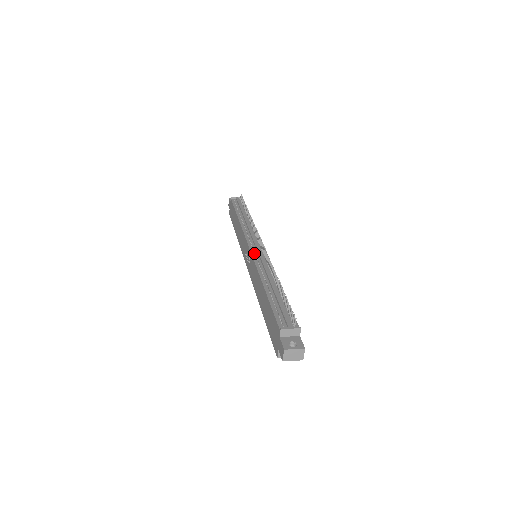
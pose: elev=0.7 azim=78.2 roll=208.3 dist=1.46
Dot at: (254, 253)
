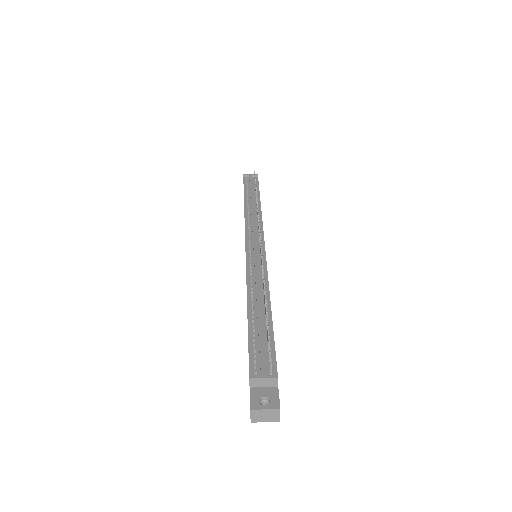
Dot at: (249, 255)
